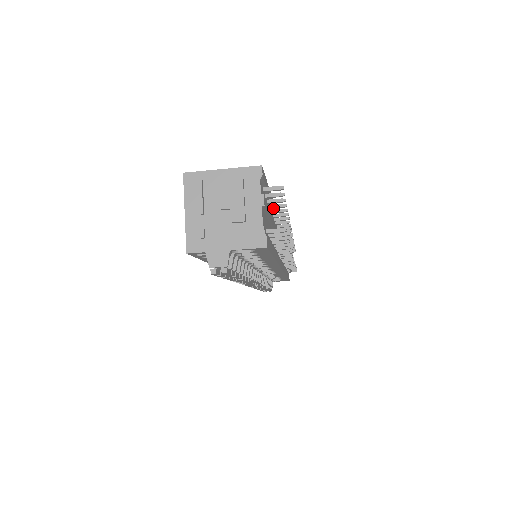
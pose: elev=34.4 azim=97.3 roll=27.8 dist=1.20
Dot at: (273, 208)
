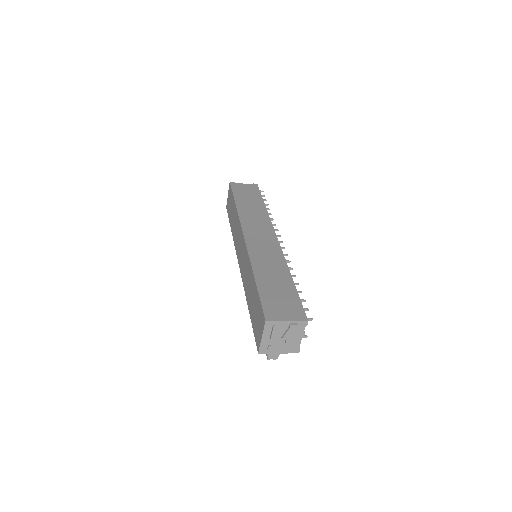
Dot at: occluded
